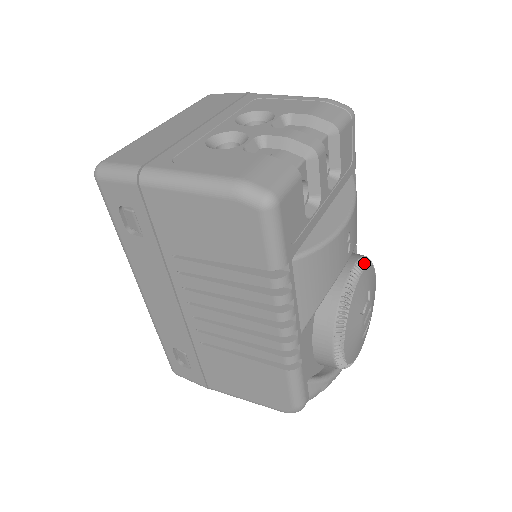
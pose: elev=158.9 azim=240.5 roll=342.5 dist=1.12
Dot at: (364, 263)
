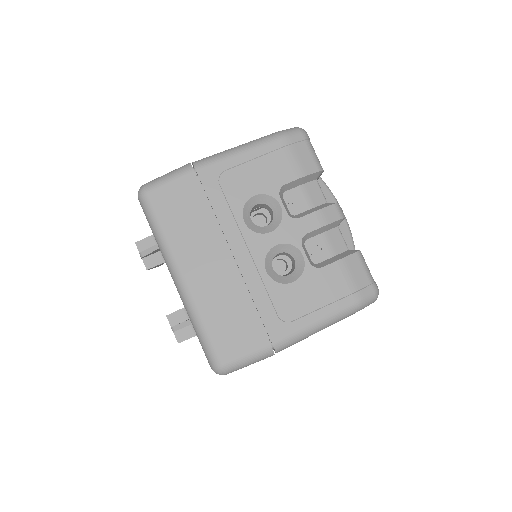
Dot at: occluded
